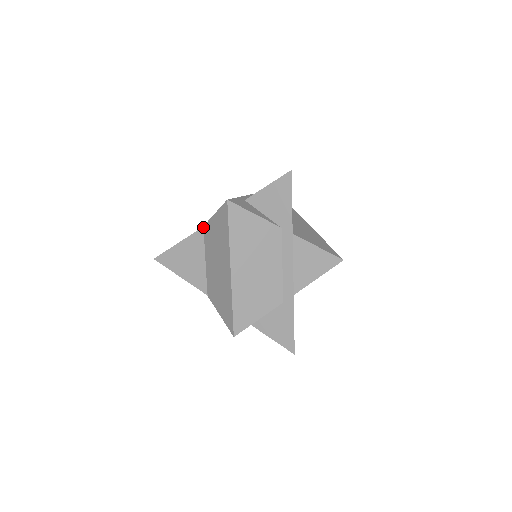
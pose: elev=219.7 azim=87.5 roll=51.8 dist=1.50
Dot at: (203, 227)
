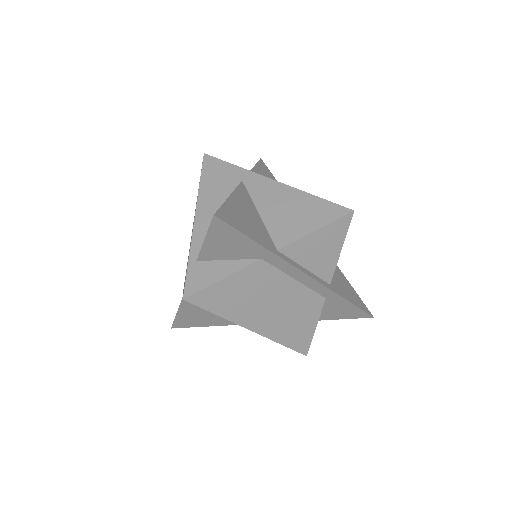
Dot at: occluded
